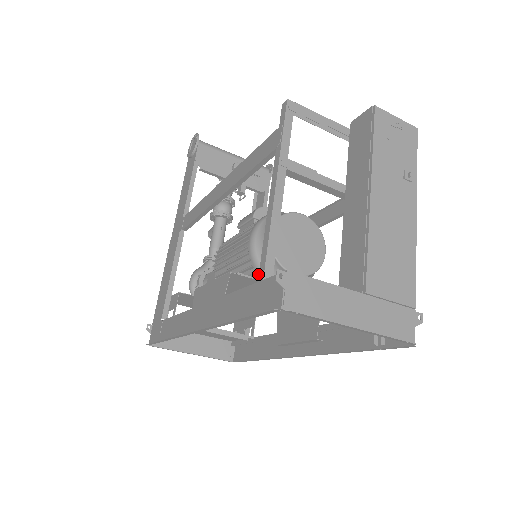
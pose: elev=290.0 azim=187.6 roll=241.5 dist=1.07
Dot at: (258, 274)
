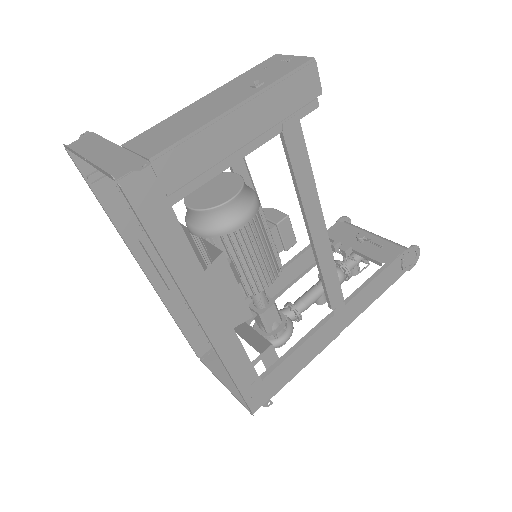
Dot at: occluded
